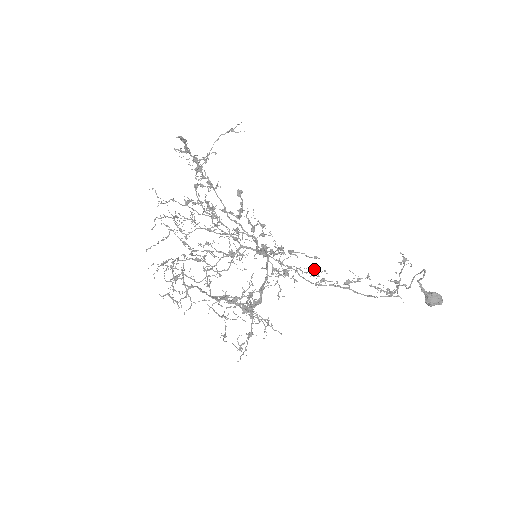
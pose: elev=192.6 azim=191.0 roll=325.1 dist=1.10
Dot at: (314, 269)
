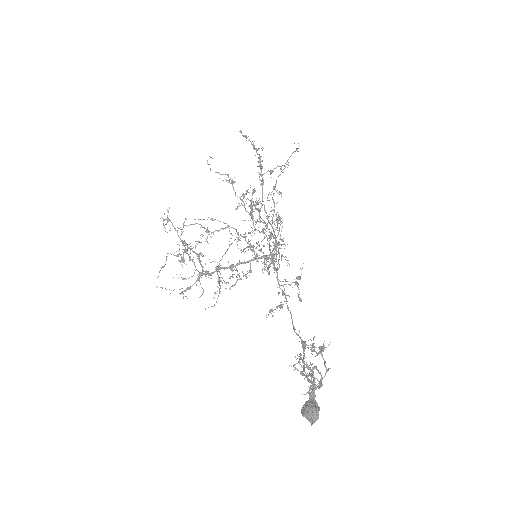
Dot at: occluded
